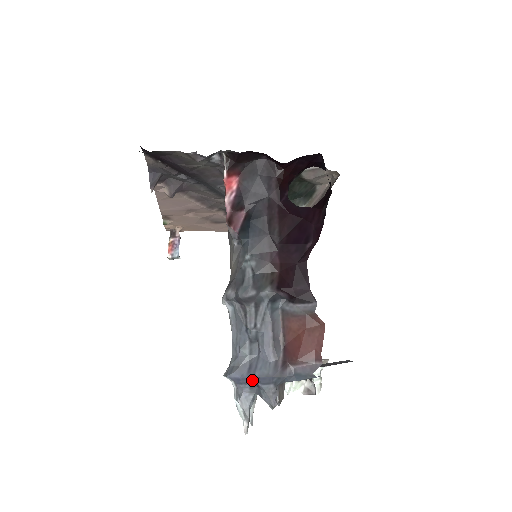
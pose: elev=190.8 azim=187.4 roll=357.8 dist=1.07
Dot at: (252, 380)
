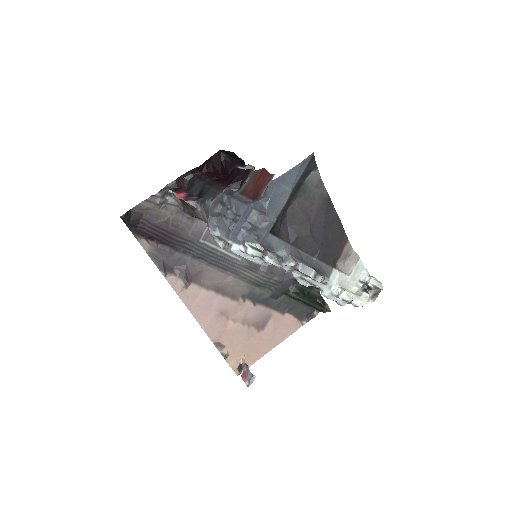
Dot at: (241, 222)
